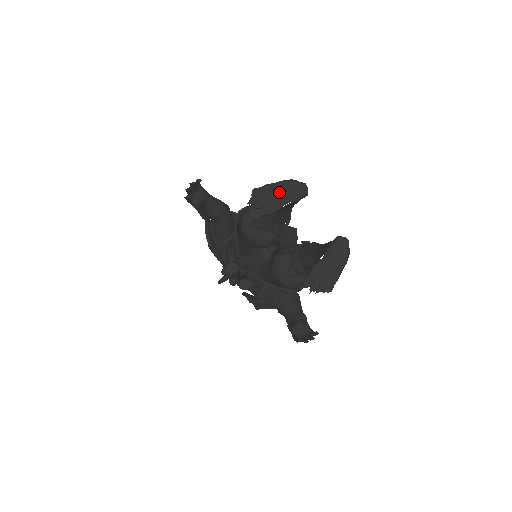
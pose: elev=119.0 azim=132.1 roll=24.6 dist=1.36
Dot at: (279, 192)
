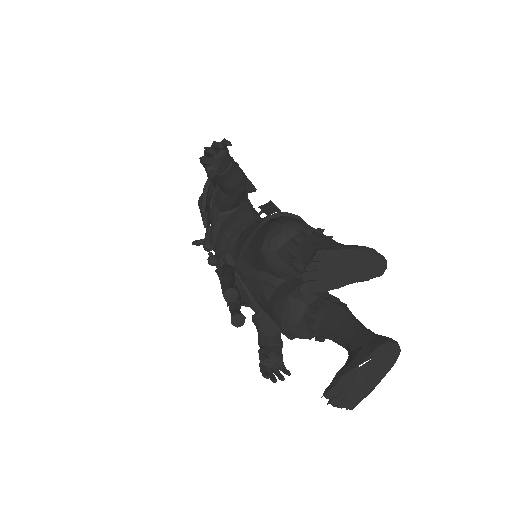
Dot at: (349, 264)
